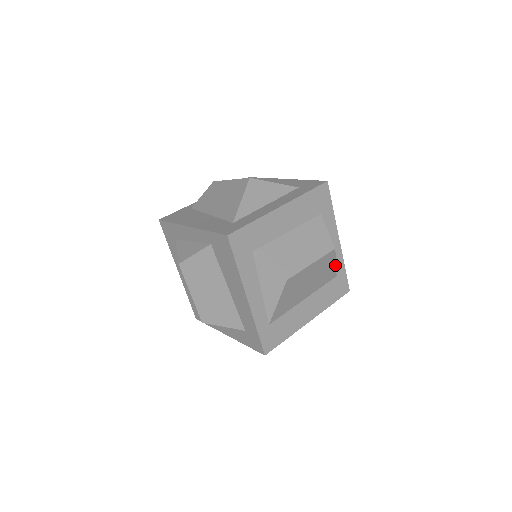
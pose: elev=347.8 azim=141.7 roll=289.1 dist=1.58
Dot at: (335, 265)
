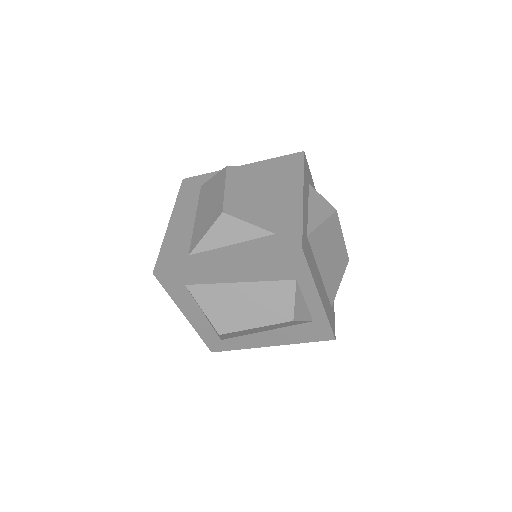
Dot at: occluded
